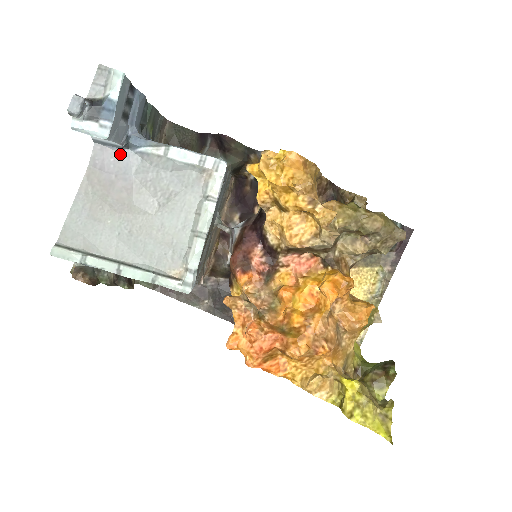
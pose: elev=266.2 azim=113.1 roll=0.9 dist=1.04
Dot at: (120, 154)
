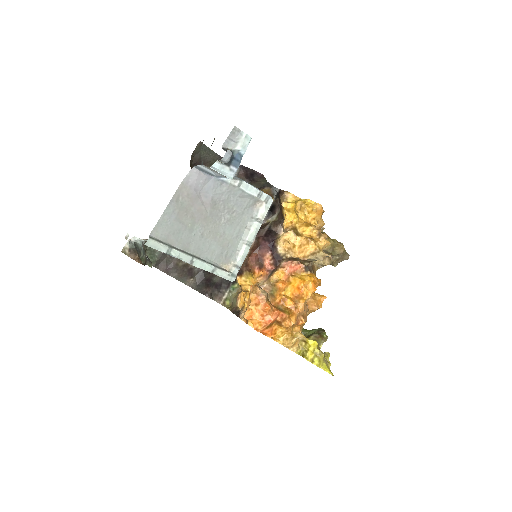
Dot at: (208, 178)
